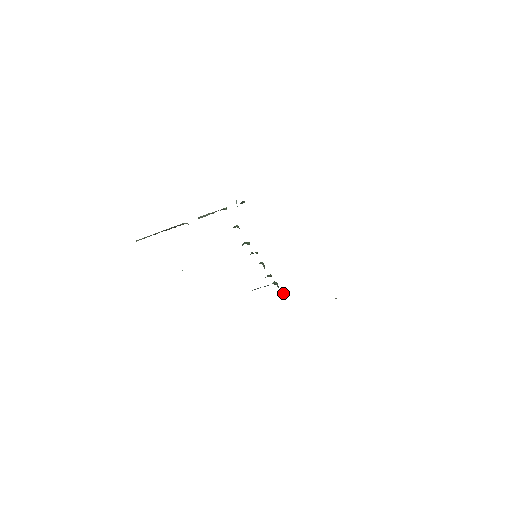
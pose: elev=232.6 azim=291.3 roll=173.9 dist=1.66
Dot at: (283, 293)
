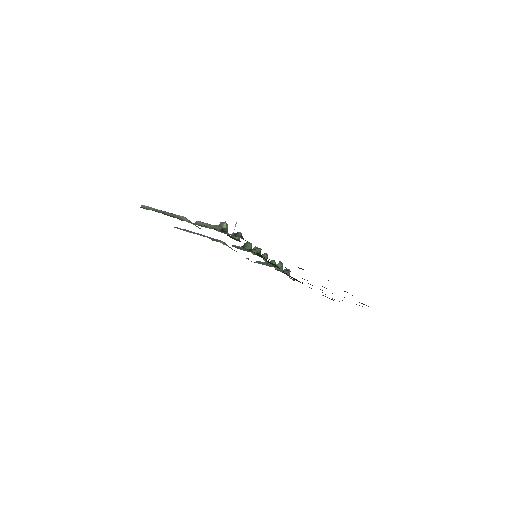
Dot at: occluded
